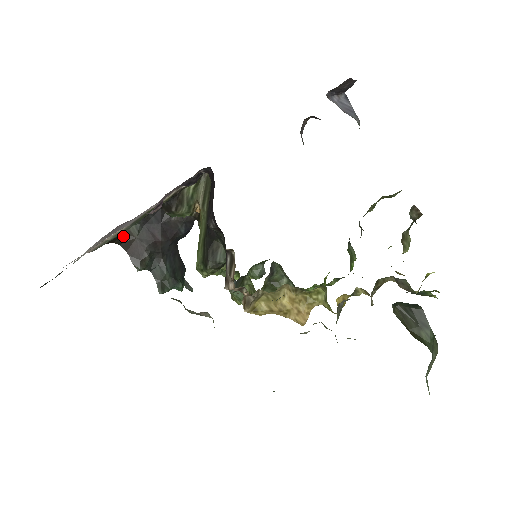
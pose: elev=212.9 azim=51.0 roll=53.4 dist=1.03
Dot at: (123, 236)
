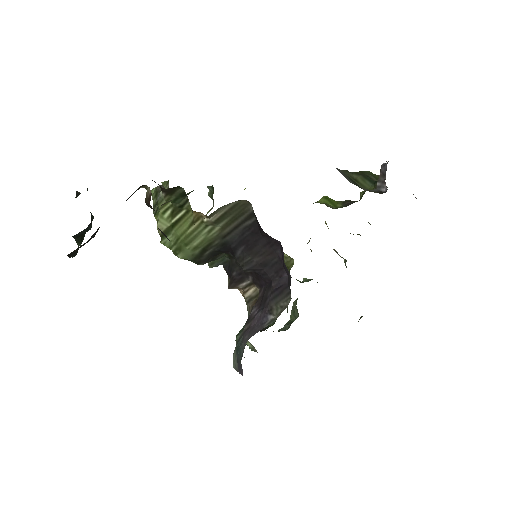
Dot at: occluded
